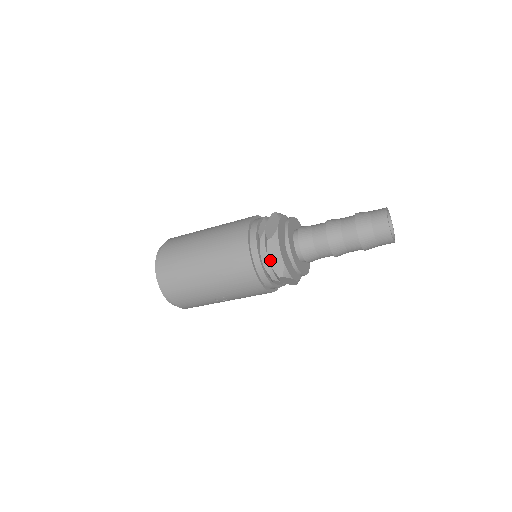
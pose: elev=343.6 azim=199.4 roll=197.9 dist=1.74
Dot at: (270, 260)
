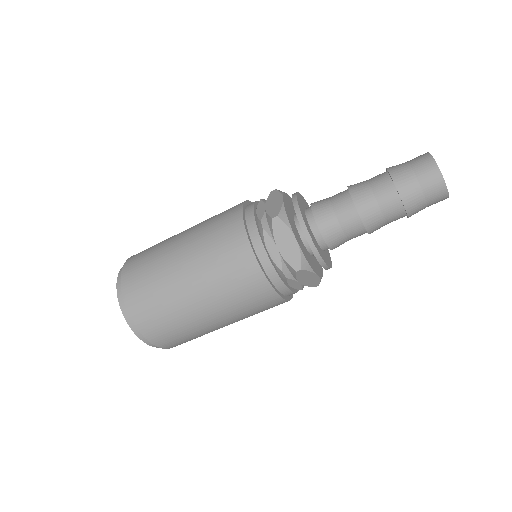
Dot at: (301, 282)
